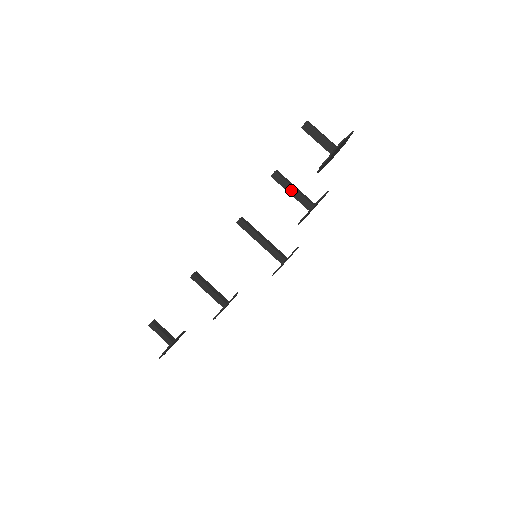
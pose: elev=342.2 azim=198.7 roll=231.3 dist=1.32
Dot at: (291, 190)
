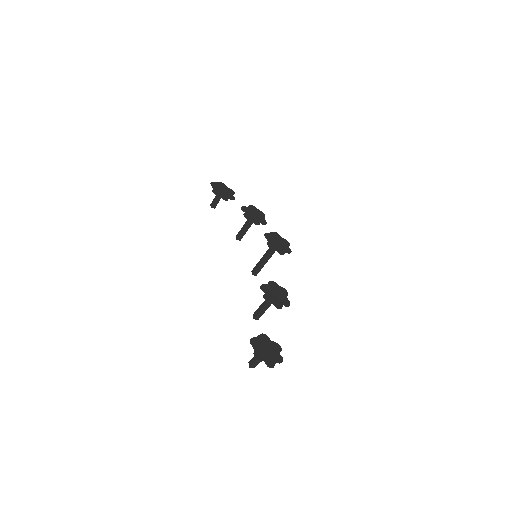
Dot at: (244, 227)
